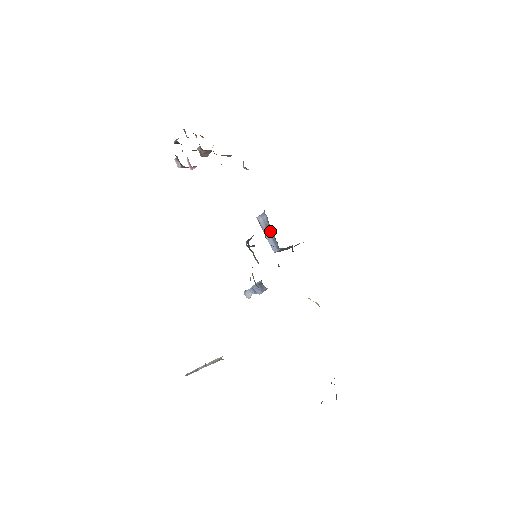
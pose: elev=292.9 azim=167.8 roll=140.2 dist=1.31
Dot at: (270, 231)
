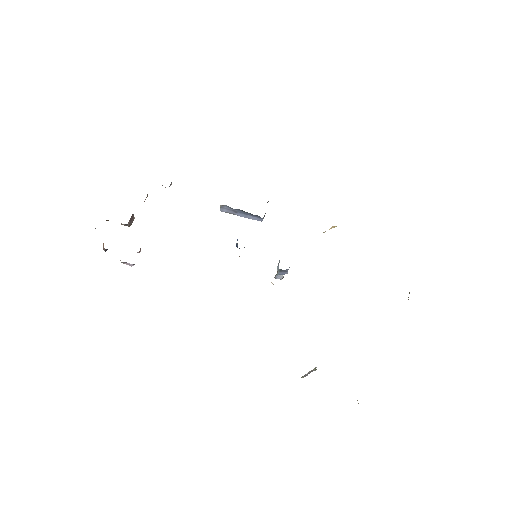
Dot at: (241, 212)
